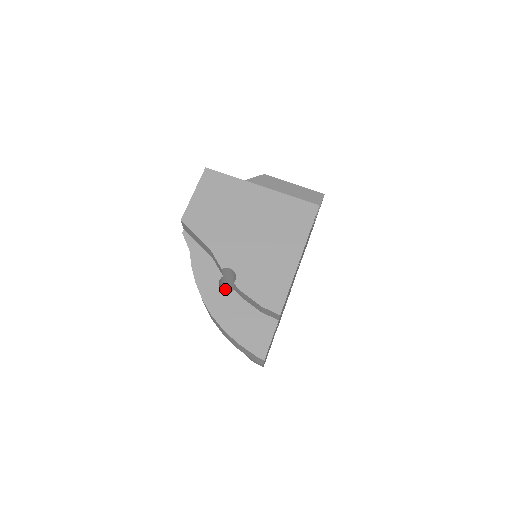
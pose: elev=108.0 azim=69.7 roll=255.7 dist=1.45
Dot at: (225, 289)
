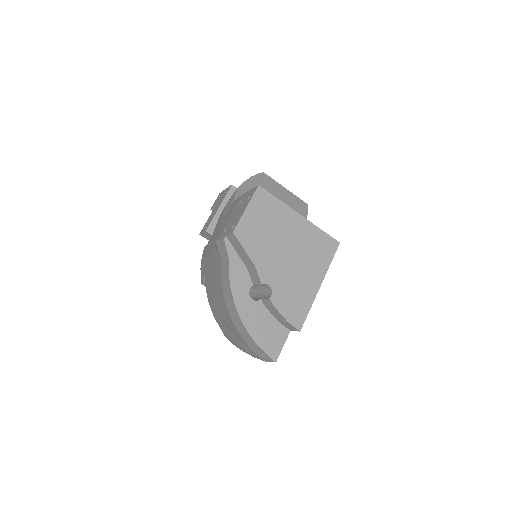
Dot at: occluded
